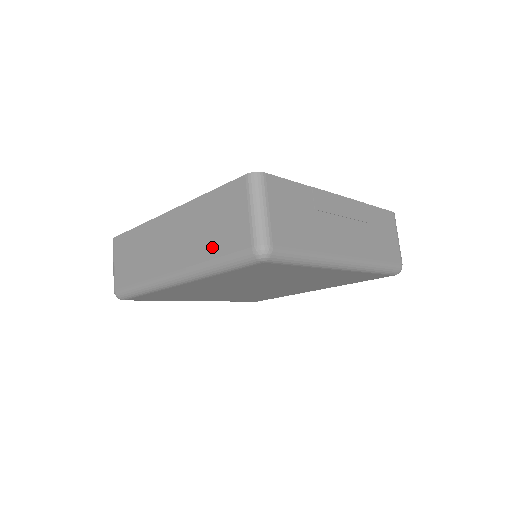
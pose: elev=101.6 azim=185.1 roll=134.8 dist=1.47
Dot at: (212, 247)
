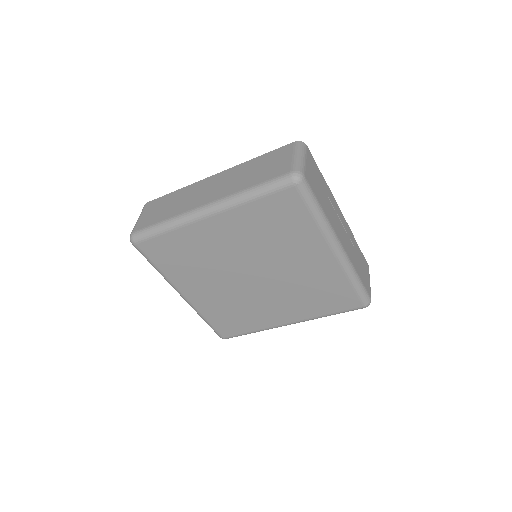
Dot at: (253, 180)
